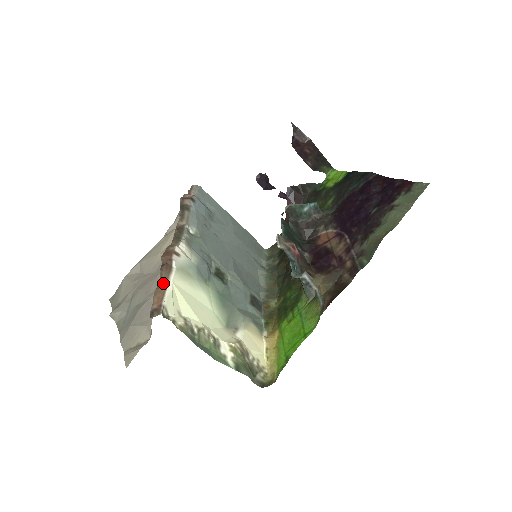
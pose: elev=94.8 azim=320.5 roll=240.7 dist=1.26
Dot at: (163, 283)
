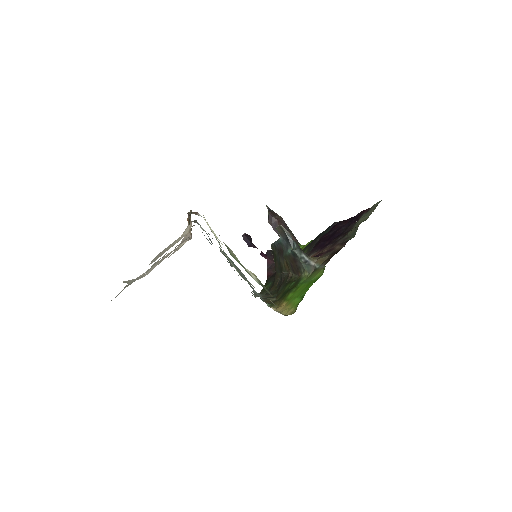
Dot at: (195, 213)
